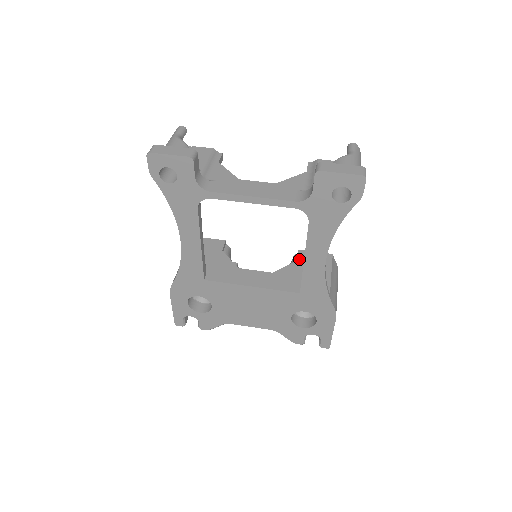
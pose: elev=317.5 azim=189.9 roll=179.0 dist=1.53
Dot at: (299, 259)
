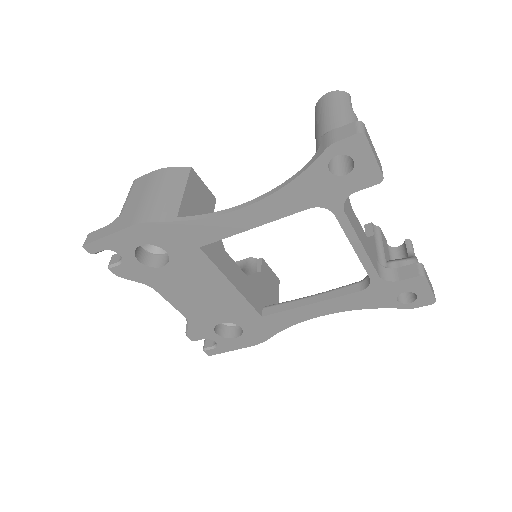
Dot at: (263, 271)
